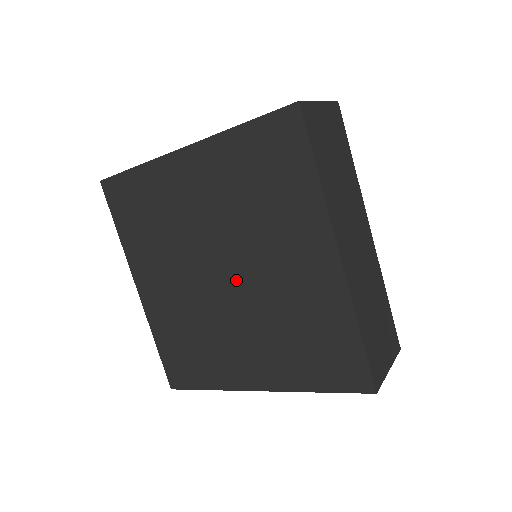
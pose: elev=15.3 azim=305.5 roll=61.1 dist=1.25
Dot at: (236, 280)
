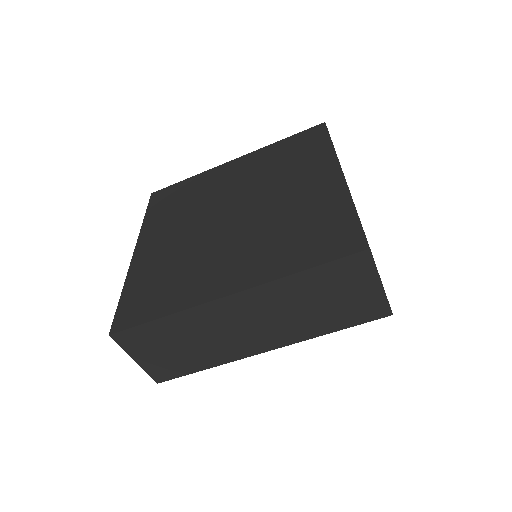
Dot at: (244, 213)
